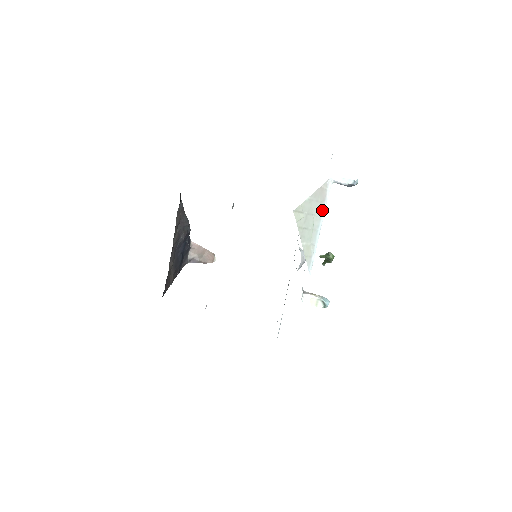
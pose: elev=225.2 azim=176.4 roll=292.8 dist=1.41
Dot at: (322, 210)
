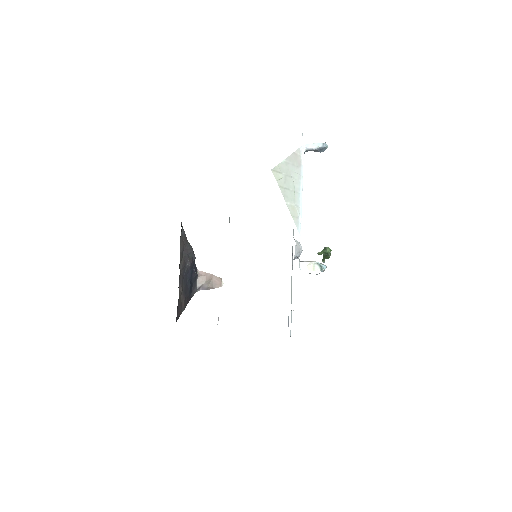
Dot at: (300, 174)
